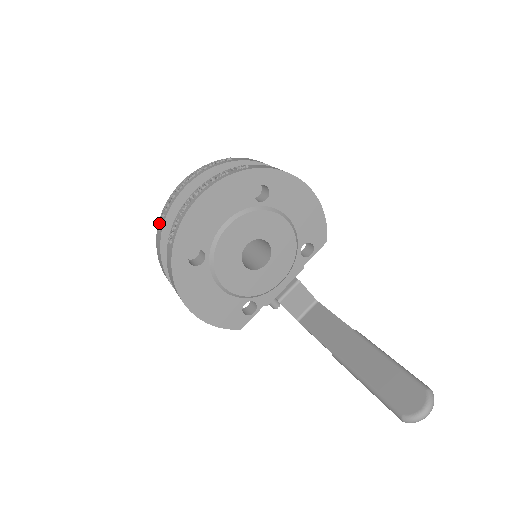
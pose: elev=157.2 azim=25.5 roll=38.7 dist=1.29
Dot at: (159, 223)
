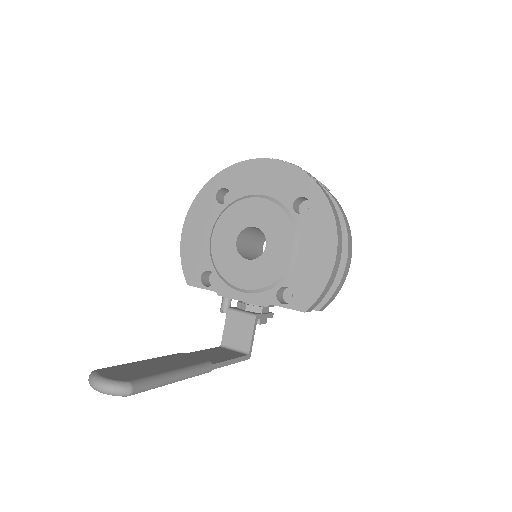
Dot at: occluded
